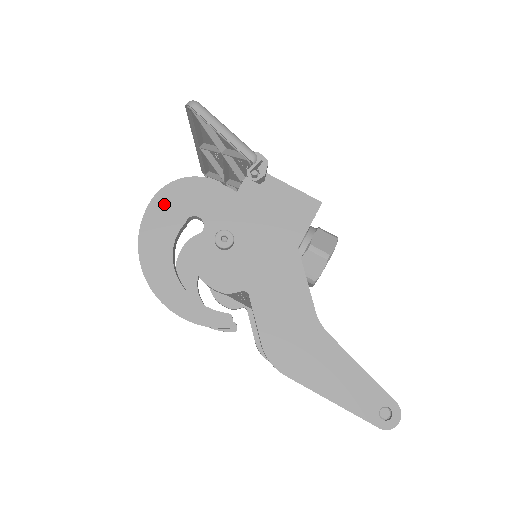
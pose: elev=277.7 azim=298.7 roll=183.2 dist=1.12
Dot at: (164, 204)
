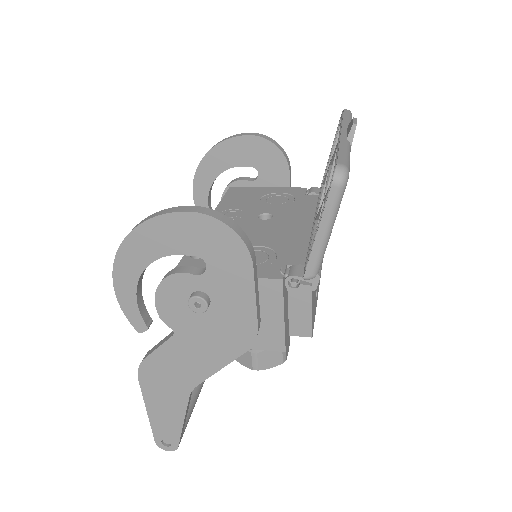
Dot at: (195, 227)
